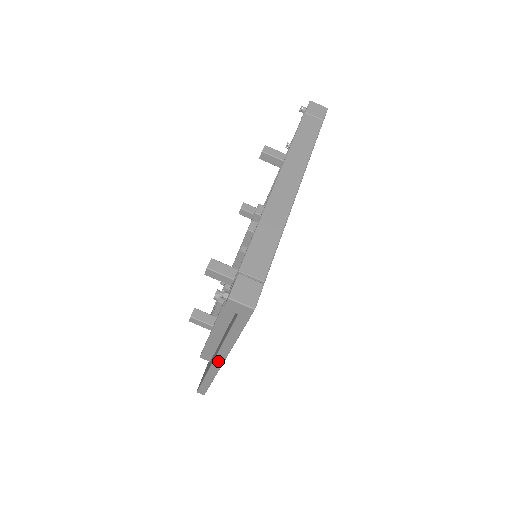
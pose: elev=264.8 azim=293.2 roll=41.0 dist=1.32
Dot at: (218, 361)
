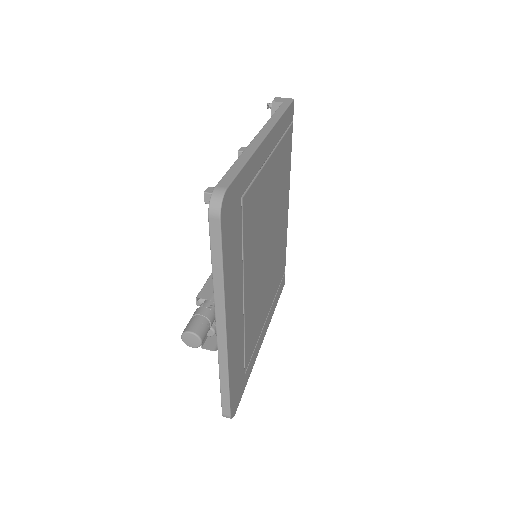
Dot at: (261, 135)
